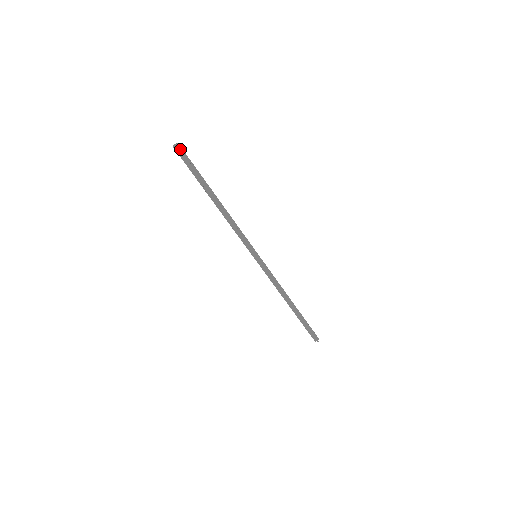
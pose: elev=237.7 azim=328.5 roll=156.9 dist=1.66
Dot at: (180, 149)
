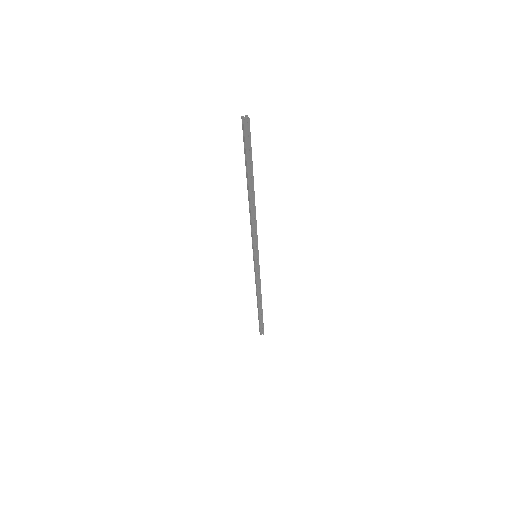
Dot at: (247, 124)
